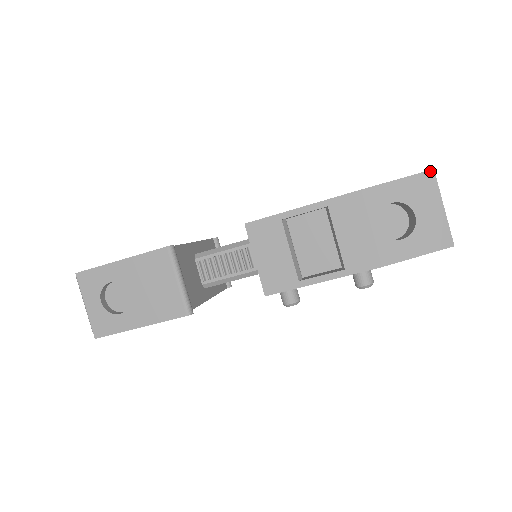
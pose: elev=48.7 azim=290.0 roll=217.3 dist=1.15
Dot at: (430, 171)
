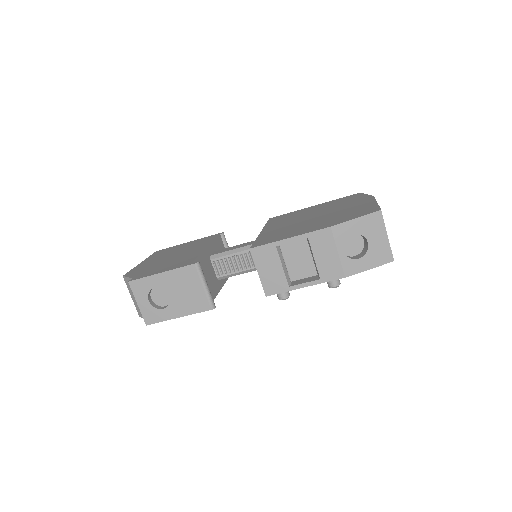
Dot at: (378, 211)
